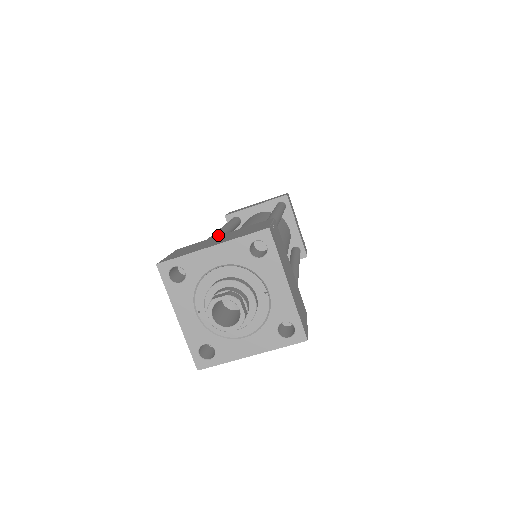
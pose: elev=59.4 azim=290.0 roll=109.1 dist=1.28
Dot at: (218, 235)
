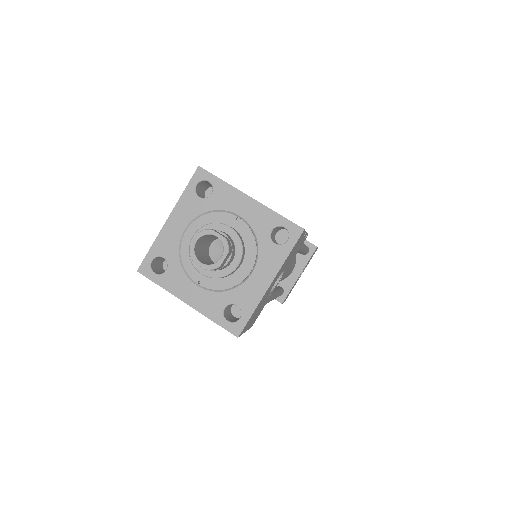
Dot at: occluded
